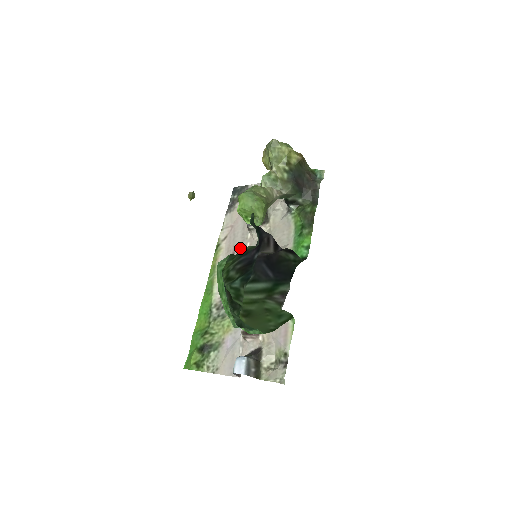
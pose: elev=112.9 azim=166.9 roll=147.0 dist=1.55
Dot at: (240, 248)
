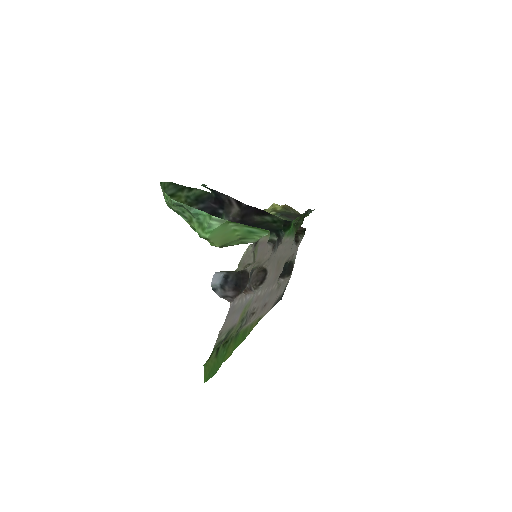
Dot at: (270, 296)
